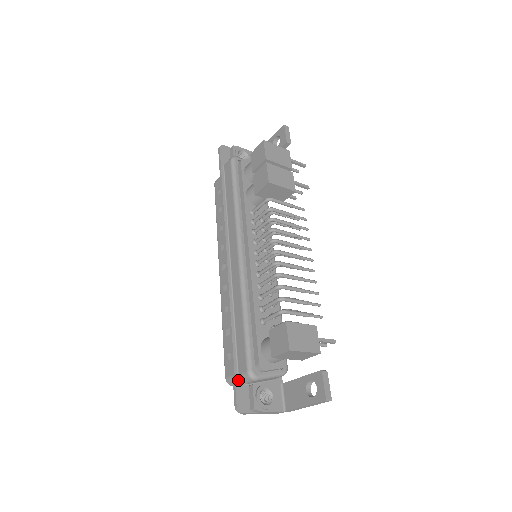
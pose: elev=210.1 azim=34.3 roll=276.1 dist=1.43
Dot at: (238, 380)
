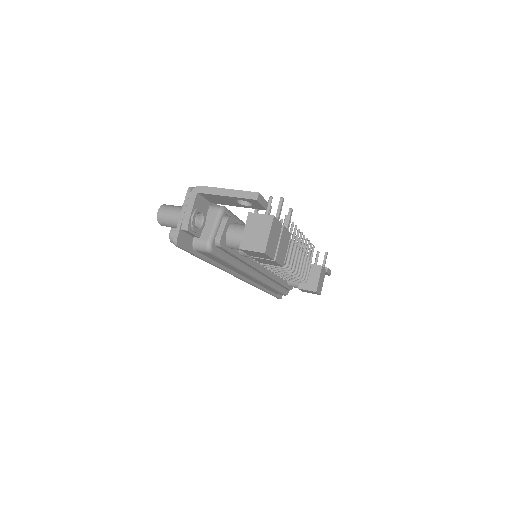
Dot at: (276, 295)
